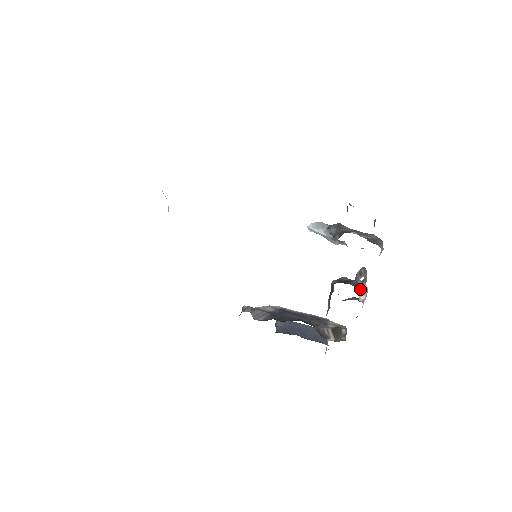
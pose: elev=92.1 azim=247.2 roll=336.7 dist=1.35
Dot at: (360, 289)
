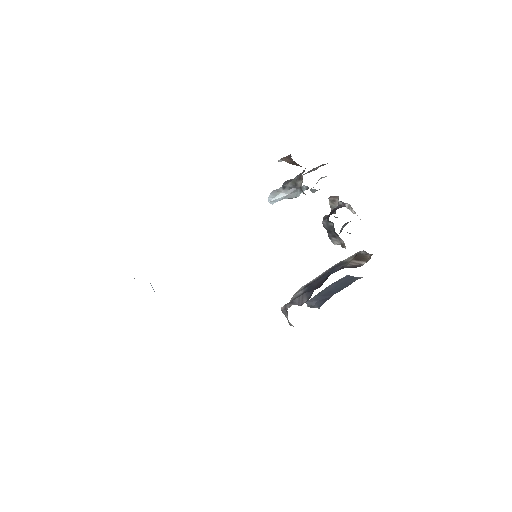
Dot at: (346, 207)
